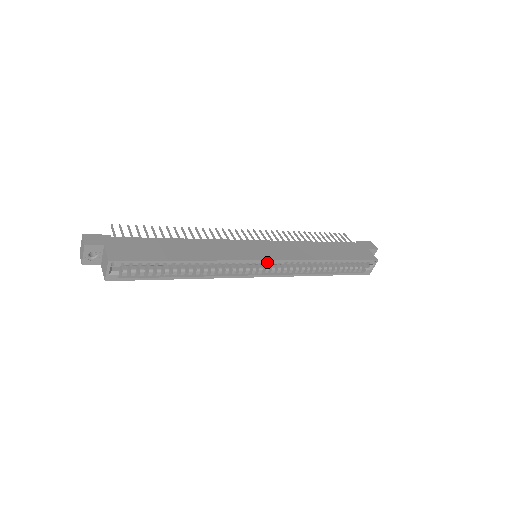
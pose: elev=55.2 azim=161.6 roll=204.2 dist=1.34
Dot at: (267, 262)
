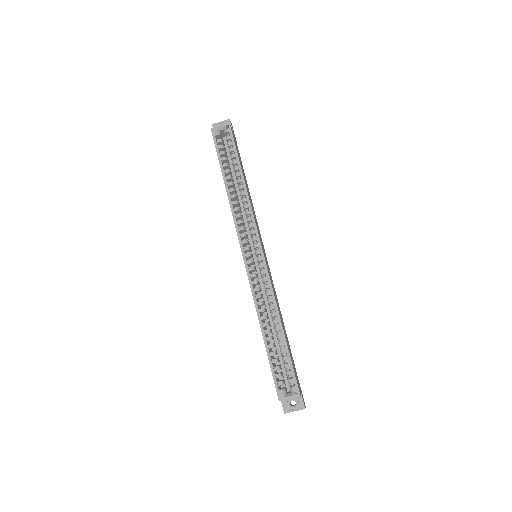
Dot at: (261, 252)
